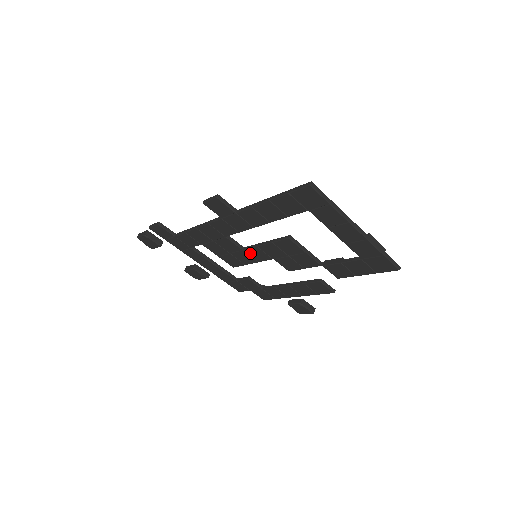
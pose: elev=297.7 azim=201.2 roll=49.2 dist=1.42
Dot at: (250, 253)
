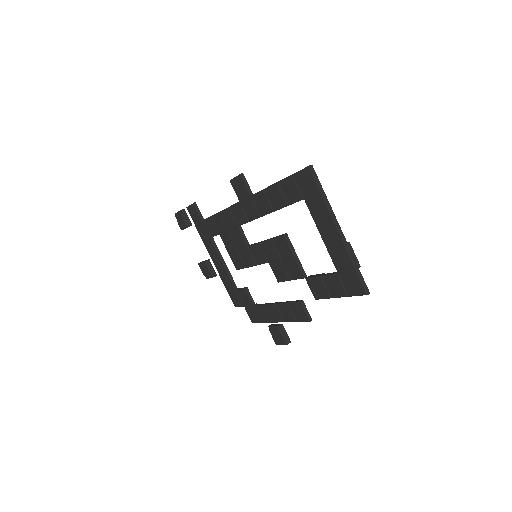
Dot at: (252, 251)
